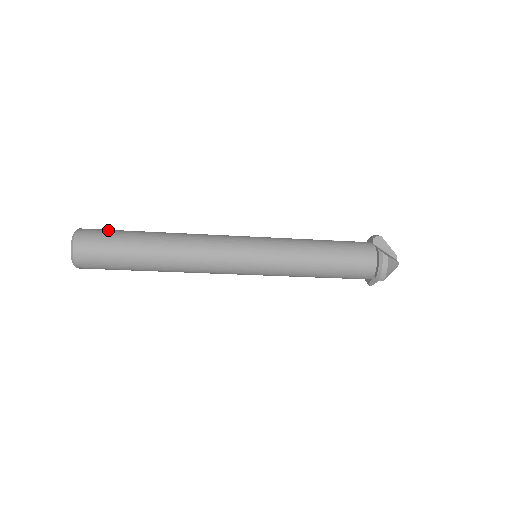
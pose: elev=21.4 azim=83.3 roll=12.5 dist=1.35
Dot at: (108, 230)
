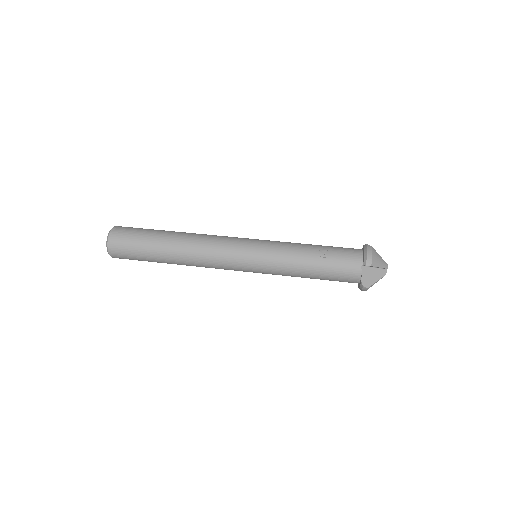
Dot at: (130, 243)
